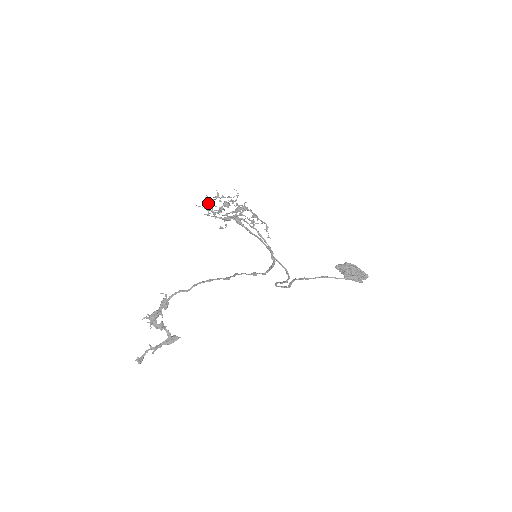
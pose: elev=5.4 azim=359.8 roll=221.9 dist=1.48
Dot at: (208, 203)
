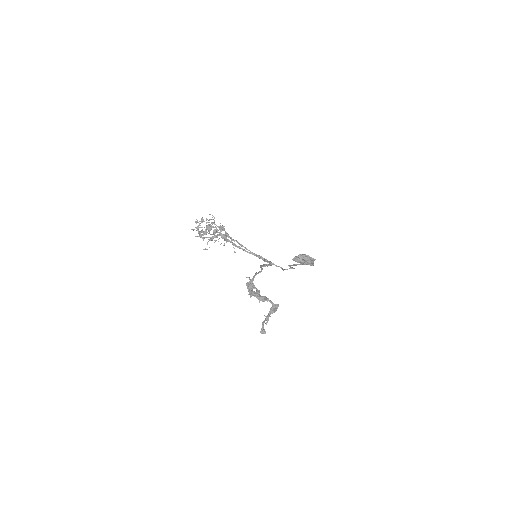
Dot at: (196, 227)
